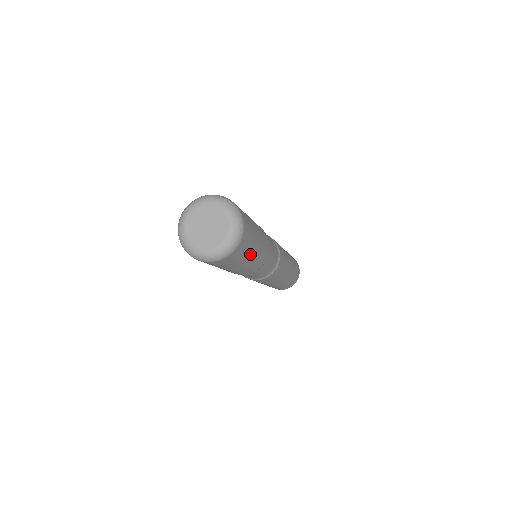
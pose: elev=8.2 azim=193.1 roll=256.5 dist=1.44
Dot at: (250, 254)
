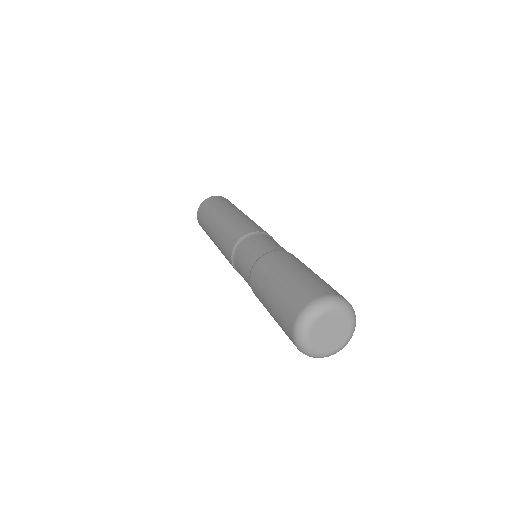
Dot at: occluded
